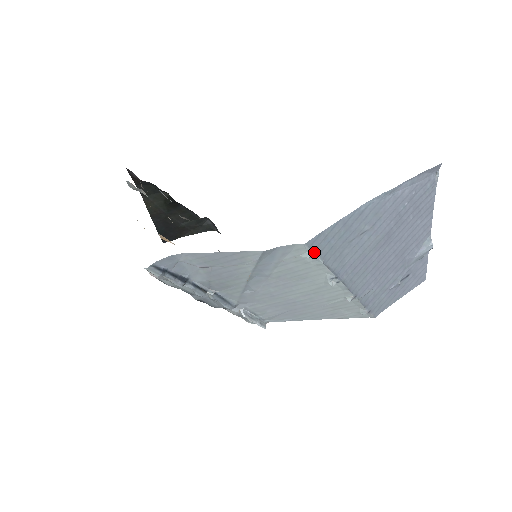
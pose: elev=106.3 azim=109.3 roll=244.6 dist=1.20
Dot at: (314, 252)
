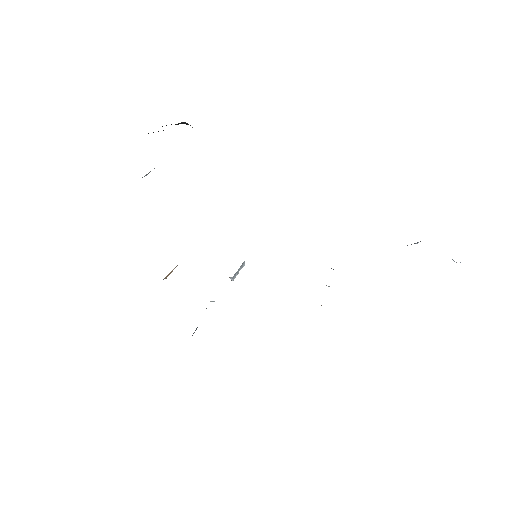
Dot at: occluded
